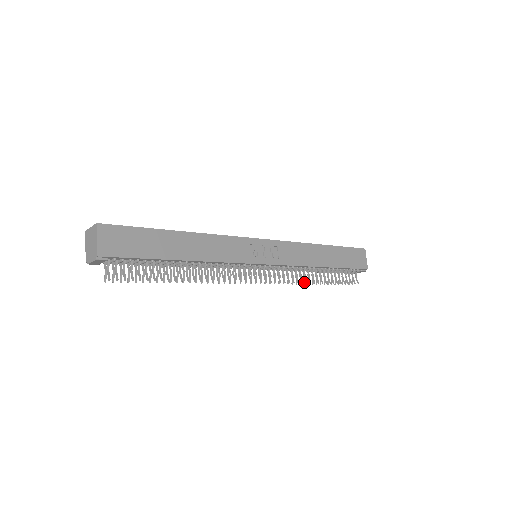
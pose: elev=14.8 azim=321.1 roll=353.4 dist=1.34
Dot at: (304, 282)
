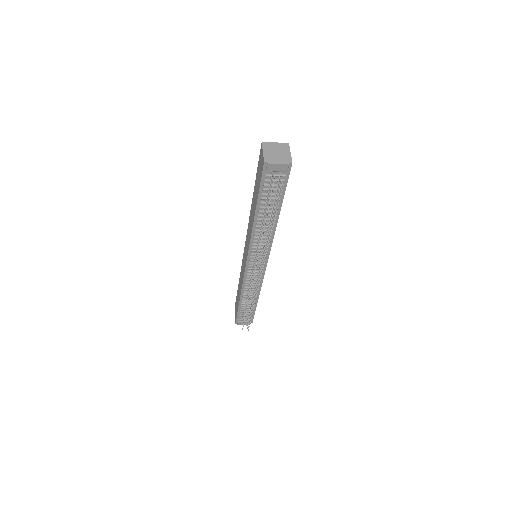
Dot at: (248, 302)
